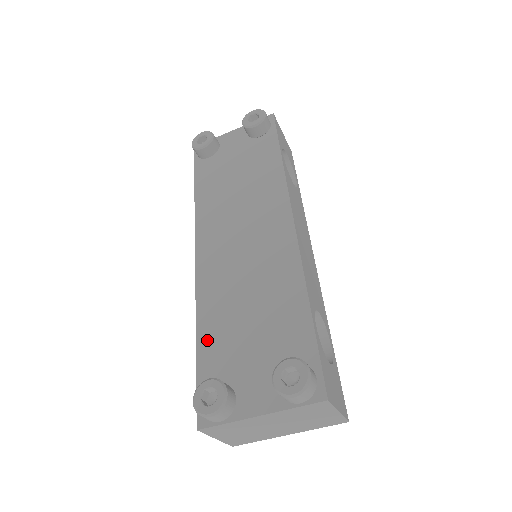
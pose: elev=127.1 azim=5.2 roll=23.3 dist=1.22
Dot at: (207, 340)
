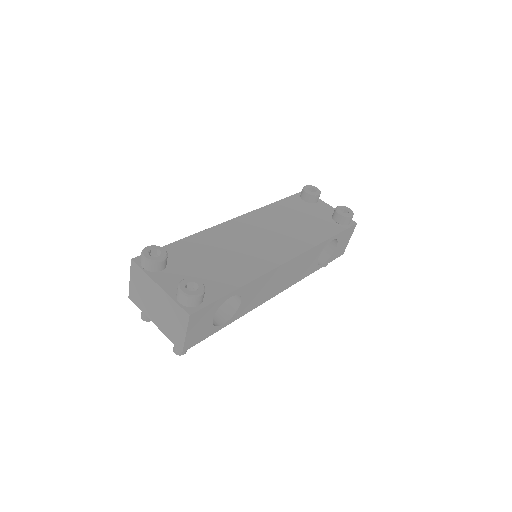
Dot at: (186, 244)
